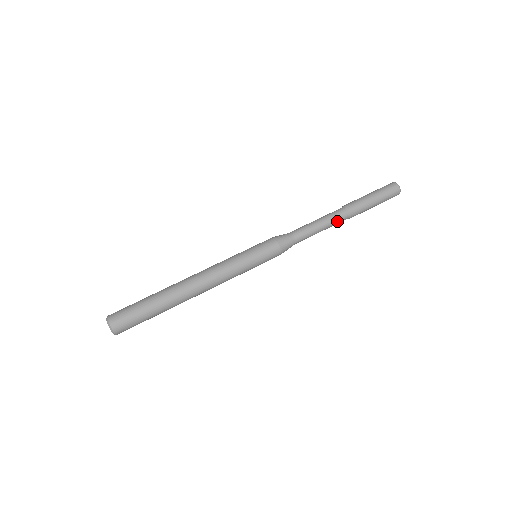
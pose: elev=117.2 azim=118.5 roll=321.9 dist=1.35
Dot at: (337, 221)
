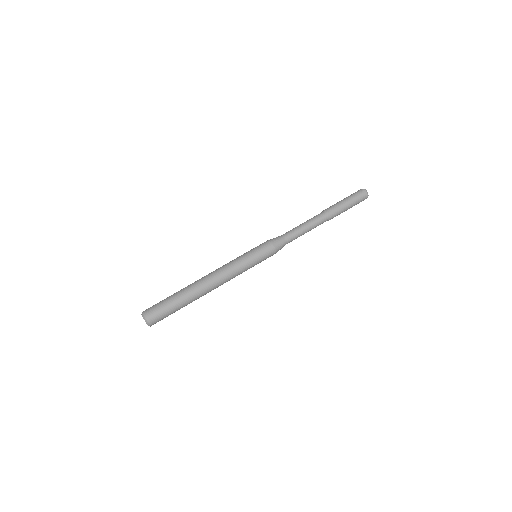
Dot at: (317, 219)
